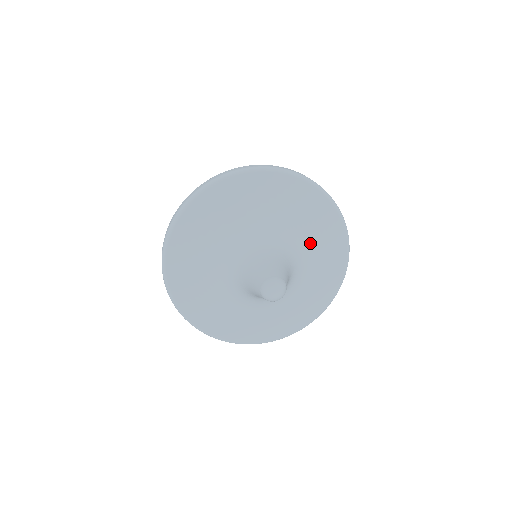
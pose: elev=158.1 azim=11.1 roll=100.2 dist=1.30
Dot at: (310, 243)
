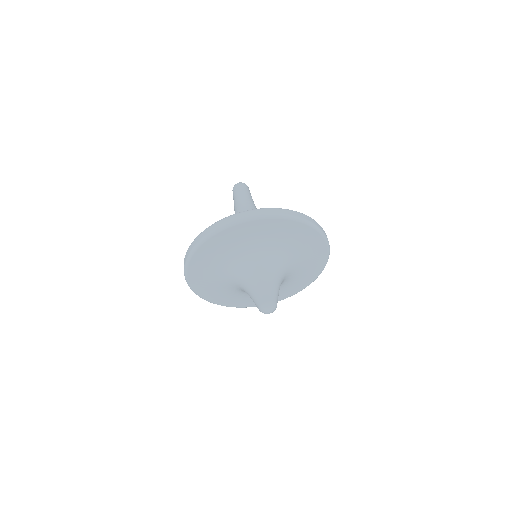
Dot at: (300, 262)
